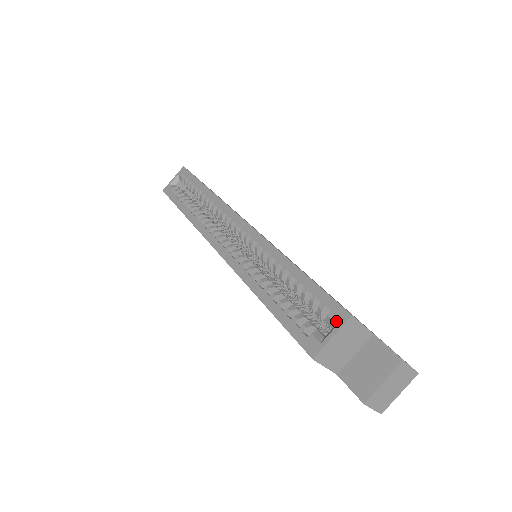
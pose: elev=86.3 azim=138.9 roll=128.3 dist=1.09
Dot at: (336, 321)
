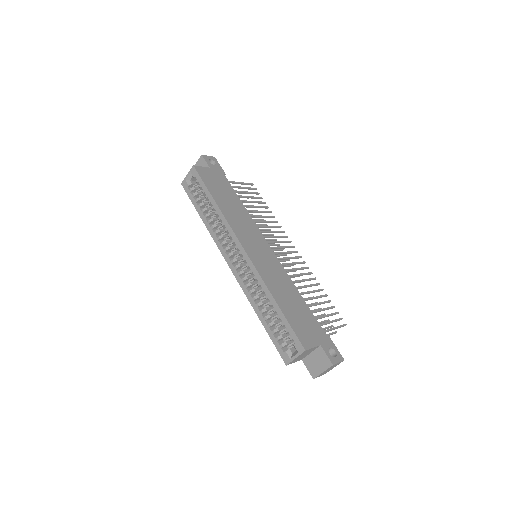
Dot at: (298, 350)
